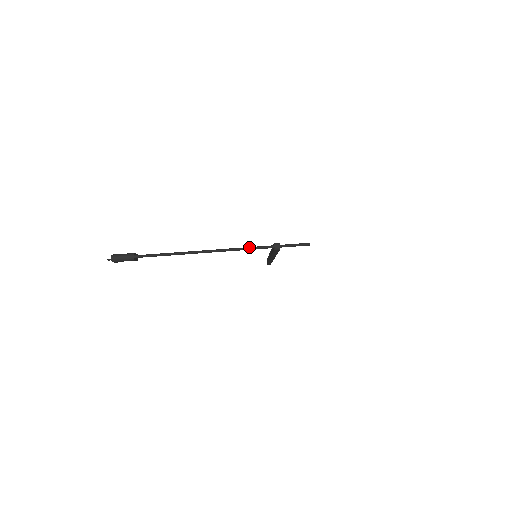
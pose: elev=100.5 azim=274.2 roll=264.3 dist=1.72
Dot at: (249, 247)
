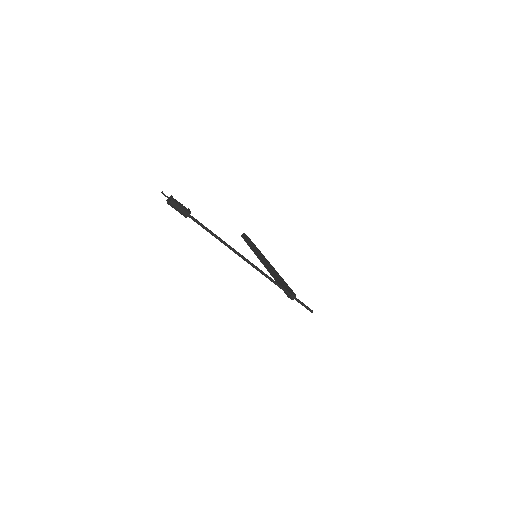
Dot at: (275, 281)
